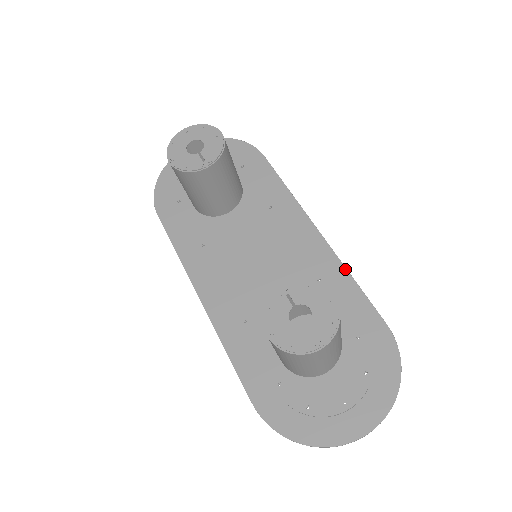
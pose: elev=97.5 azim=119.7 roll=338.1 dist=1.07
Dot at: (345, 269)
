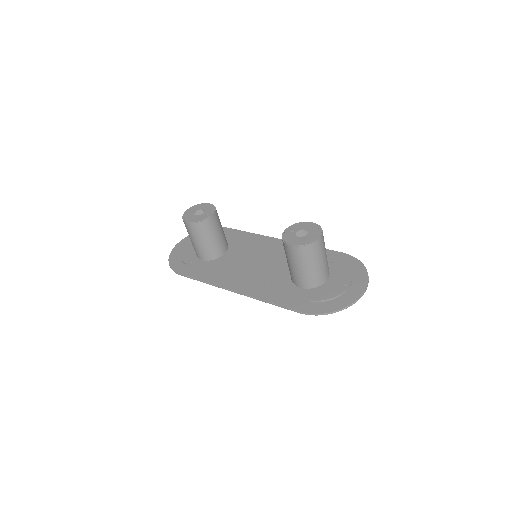
Dot at: occluded
